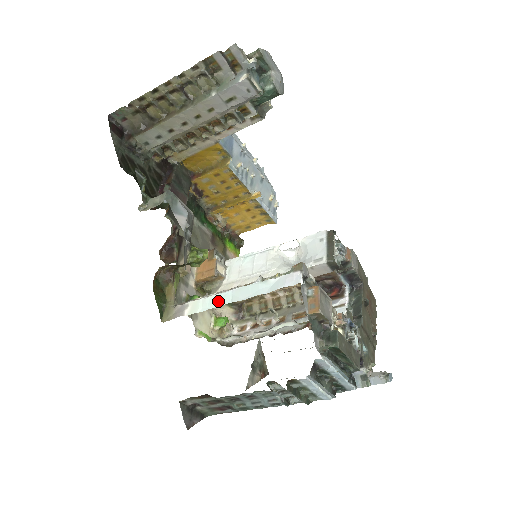
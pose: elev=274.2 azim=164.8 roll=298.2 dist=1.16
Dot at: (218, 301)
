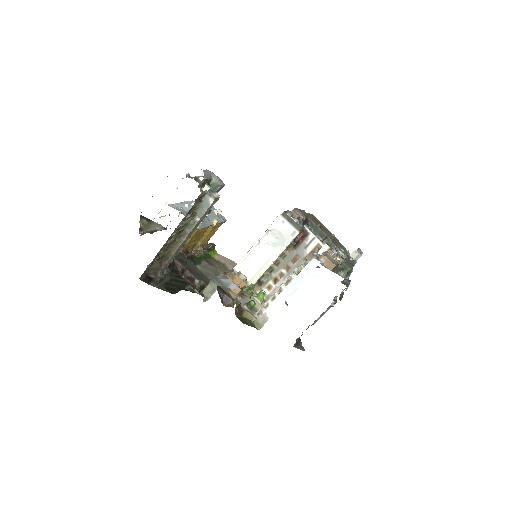
Dot at: (282, 299)
